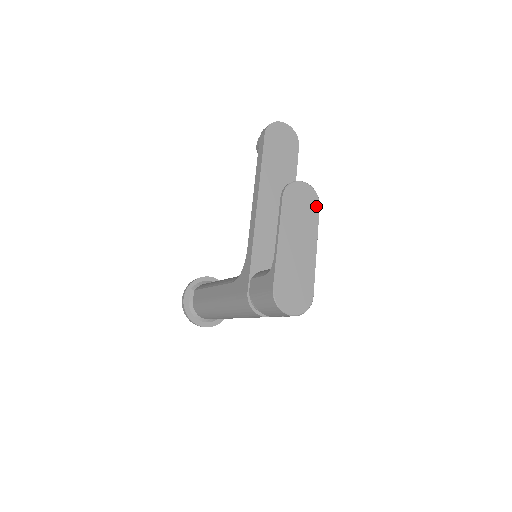
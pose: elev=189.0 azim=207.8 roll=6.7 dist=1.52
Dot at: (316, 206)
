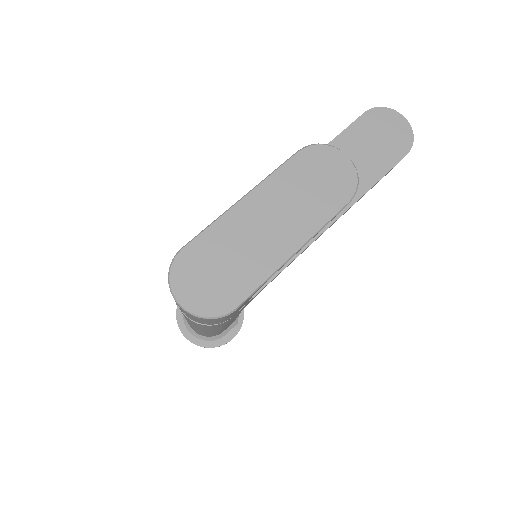
Dot at: (343, 197)
